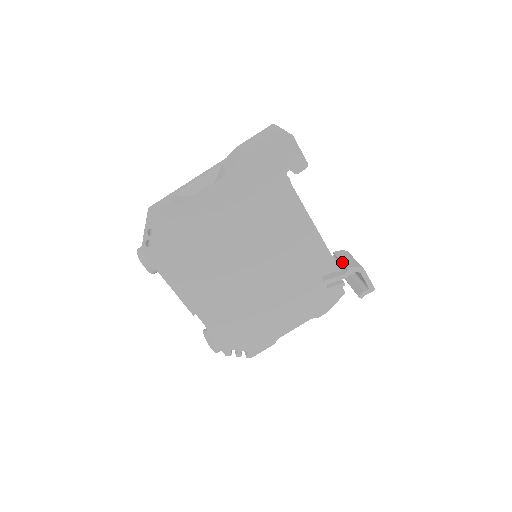
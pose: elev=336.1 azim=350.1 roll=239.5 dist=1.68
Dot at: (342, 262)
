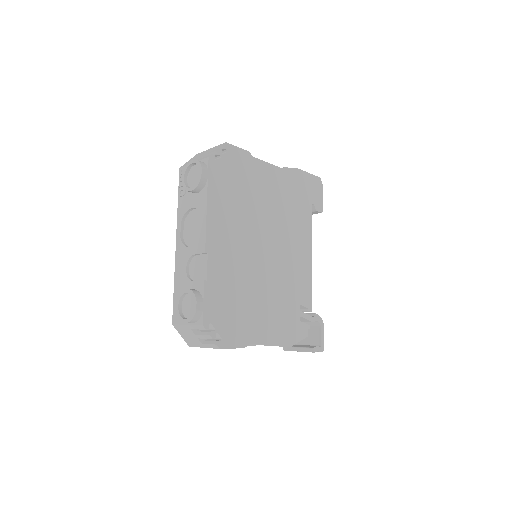
Dot at: occluded
